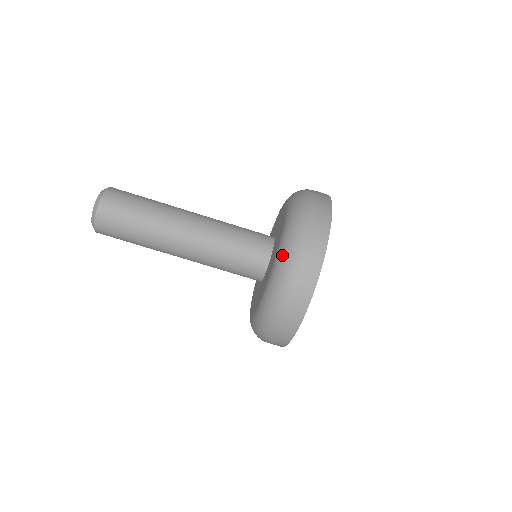
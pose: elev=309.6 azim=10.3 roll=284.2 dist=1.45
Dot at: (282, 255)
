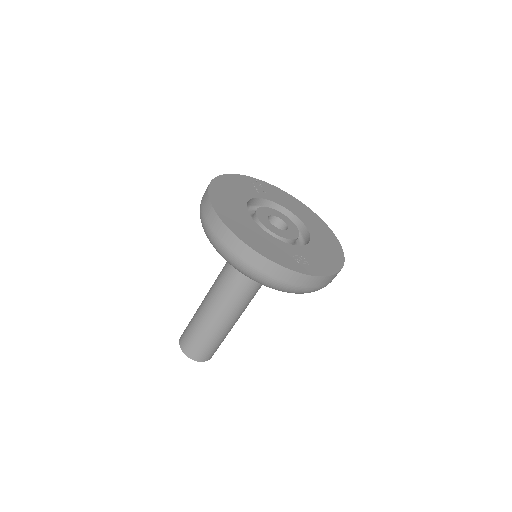
Dot at: occluded
